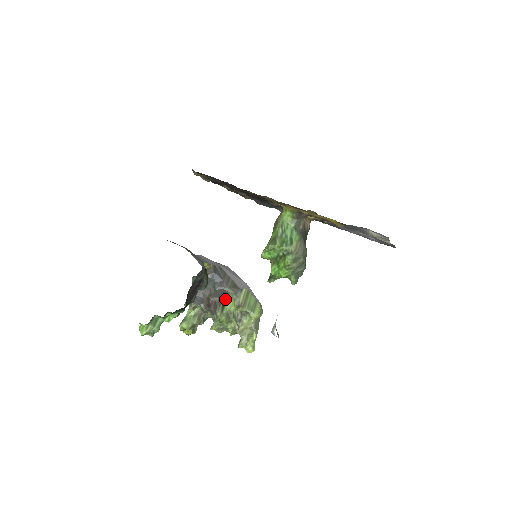
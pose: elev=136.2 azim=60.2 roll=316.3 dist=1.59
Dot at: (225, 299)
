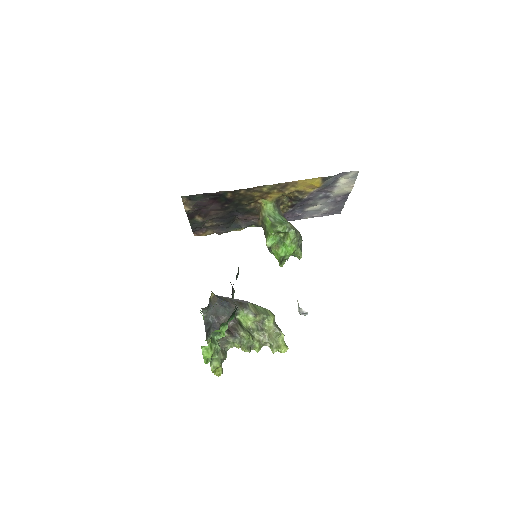
Dot at: (237, 320)
